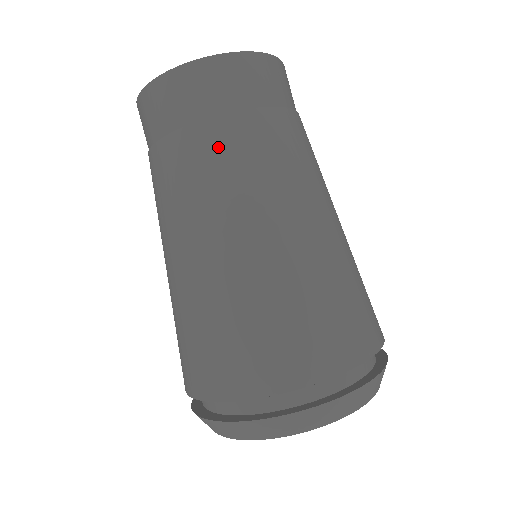
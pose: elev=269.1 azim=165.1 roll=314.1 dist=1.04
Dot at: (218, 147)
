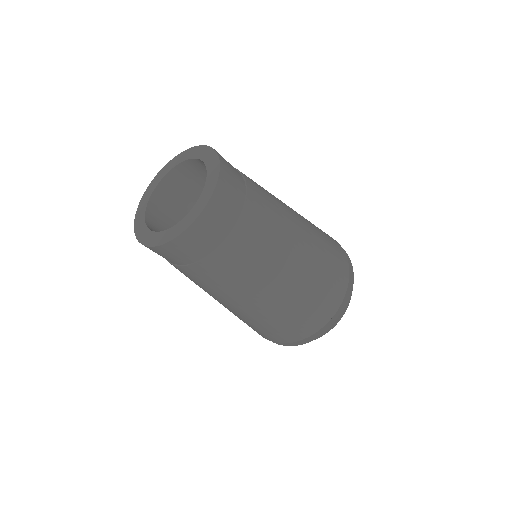
Dot at: (214, 272)
